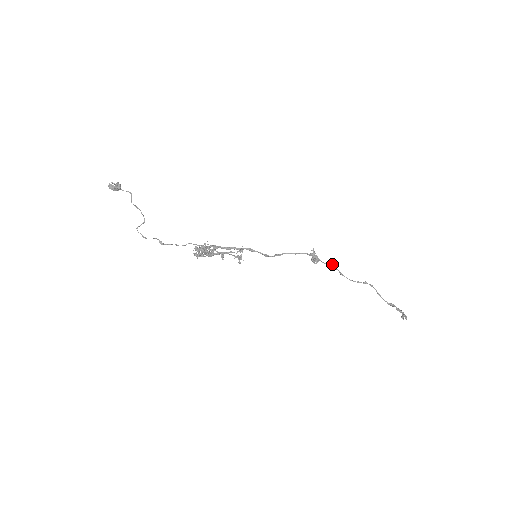
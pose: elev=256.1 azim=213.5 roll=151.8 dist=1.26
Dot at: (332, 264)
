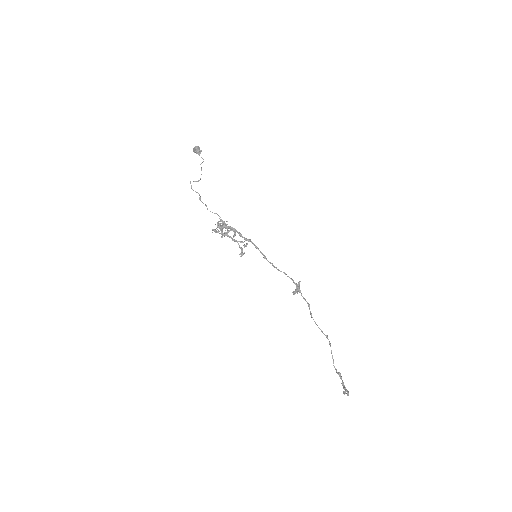
Dot at: occluded
